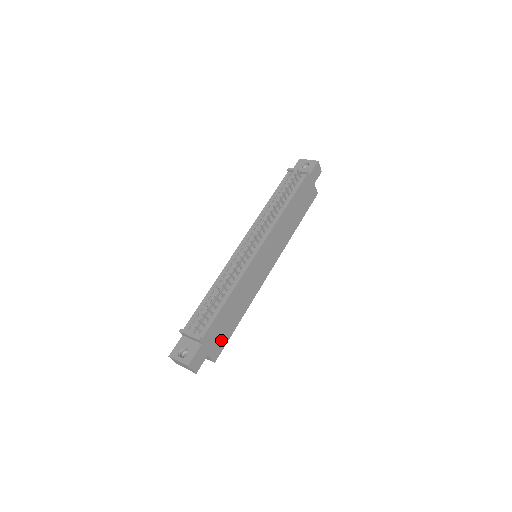
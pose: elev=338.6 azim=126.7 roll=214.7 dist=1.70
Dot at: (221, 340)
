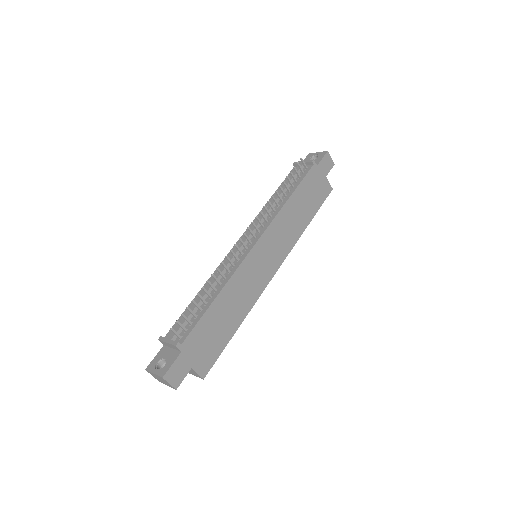
Dot at: (210, 351)
